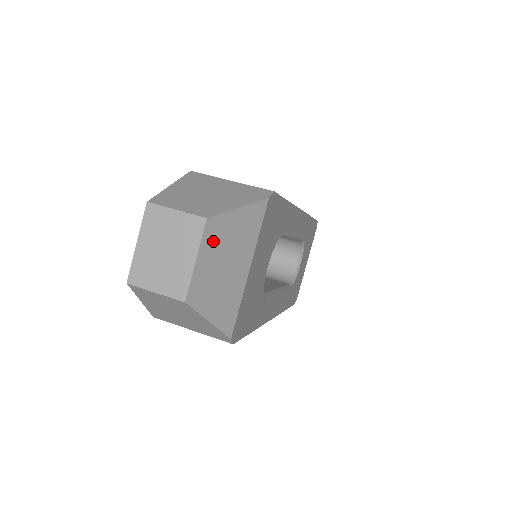
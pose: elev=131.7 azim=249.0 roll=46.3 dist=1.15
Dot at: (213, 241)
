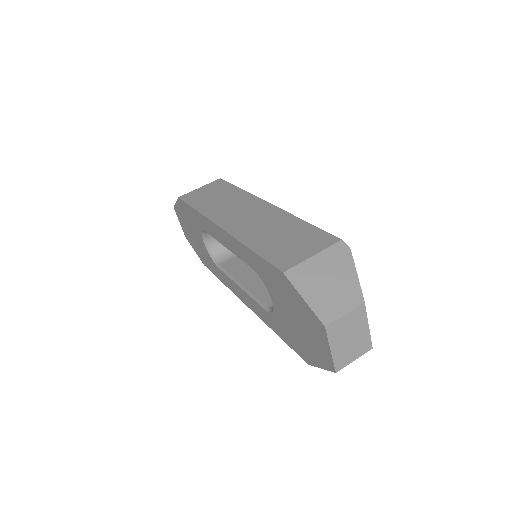
Dot at: occluded
